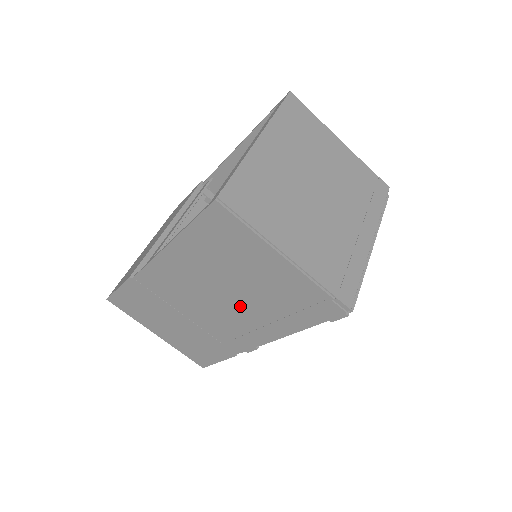
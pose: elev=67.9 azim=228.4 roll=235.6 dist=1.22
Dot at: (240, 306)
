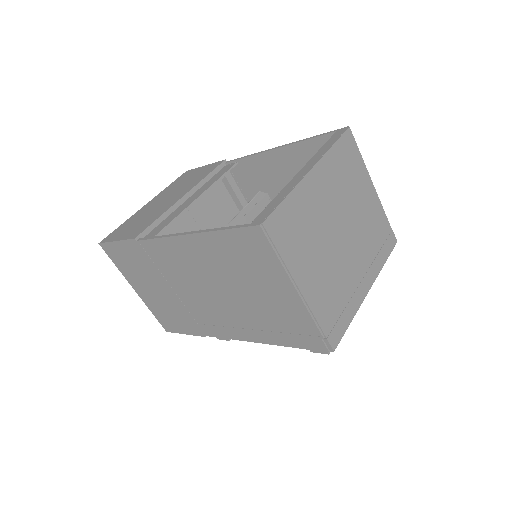
Dot at: (233, 306)
